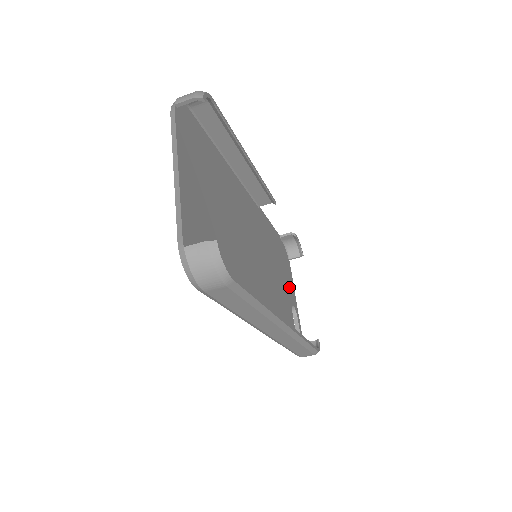
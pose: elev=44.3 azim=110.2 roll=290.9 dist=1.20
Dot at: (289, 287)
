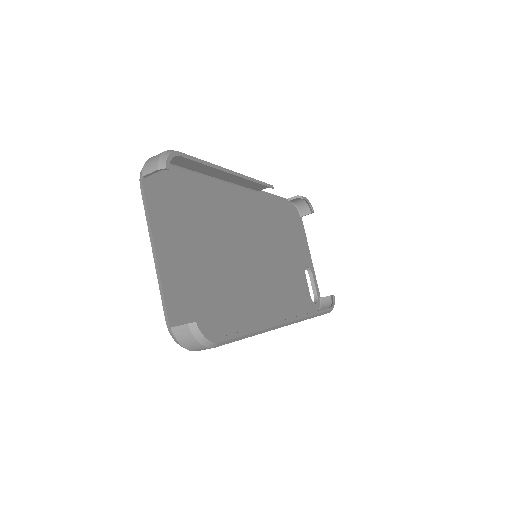
Dot at: (301, 250)
